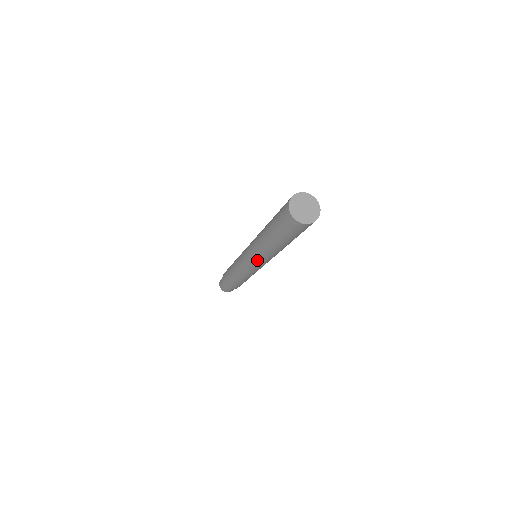
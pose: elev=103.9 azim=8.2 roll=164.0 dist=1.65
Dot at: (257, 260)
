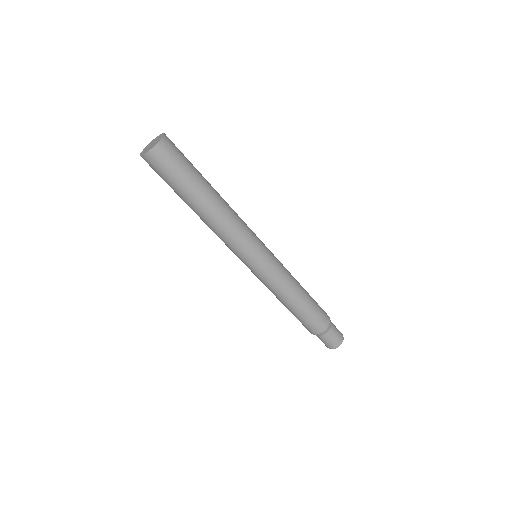
Dot at: (231, 249)
